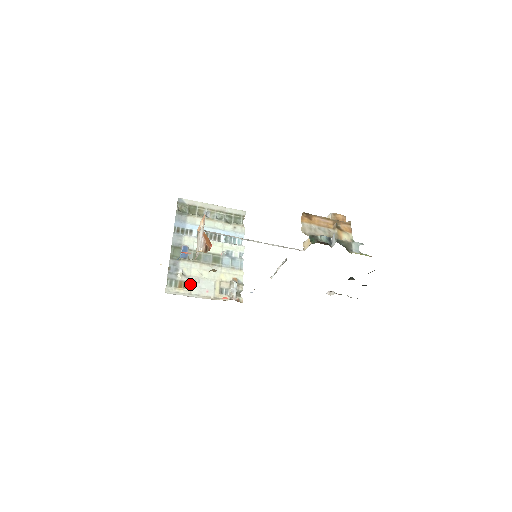
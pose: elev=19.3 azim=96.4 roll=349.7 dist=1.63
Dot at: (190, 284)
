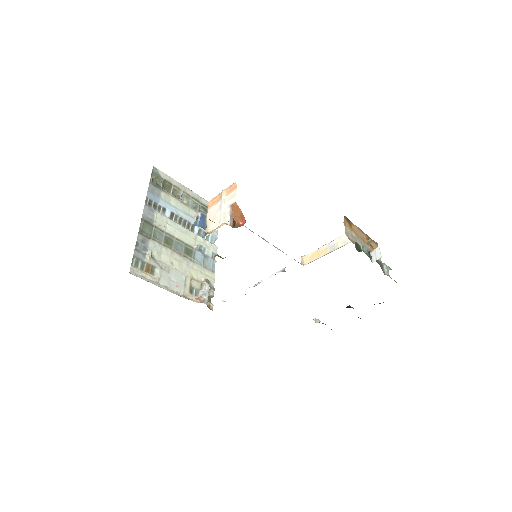
Dot at: (159, 271)
